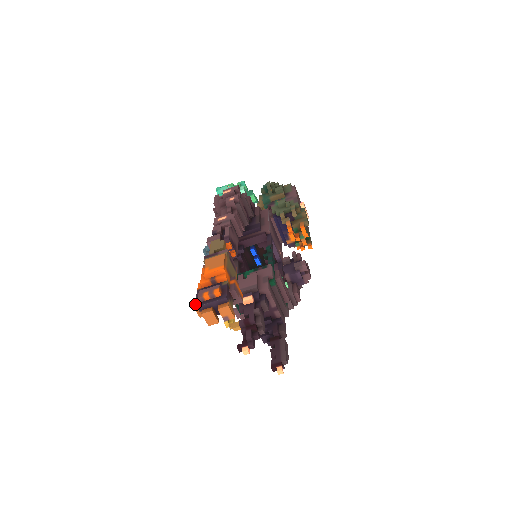
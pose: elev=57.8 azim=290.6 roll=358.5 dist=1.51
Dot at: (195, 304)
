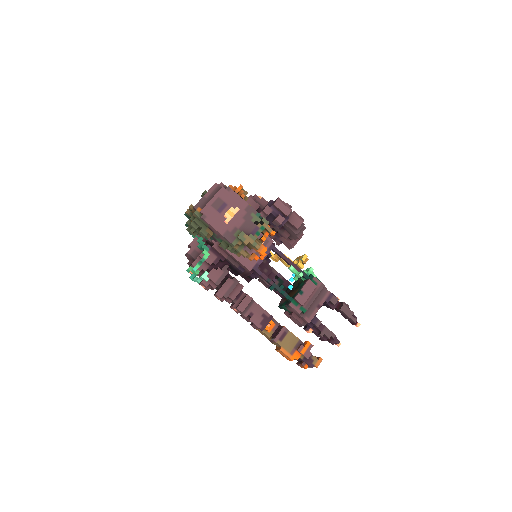
Dot at: occluded
